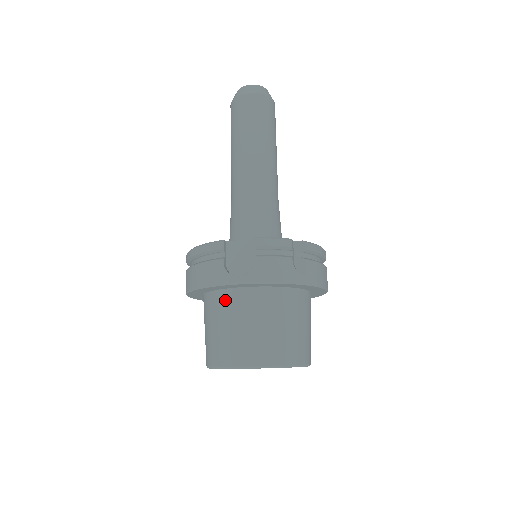
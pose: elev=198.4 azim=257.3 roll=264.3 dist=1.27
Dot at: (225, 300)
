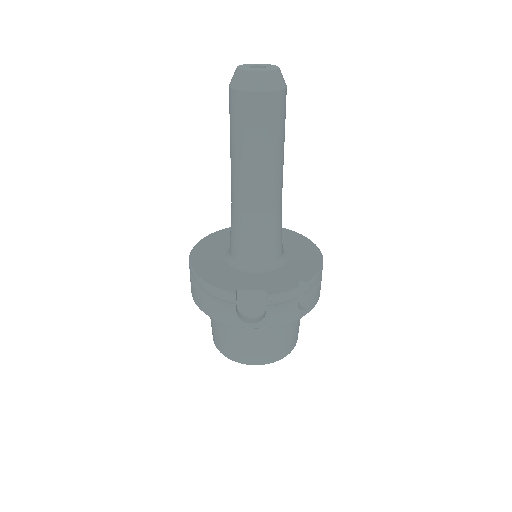
Dot at: occluded
